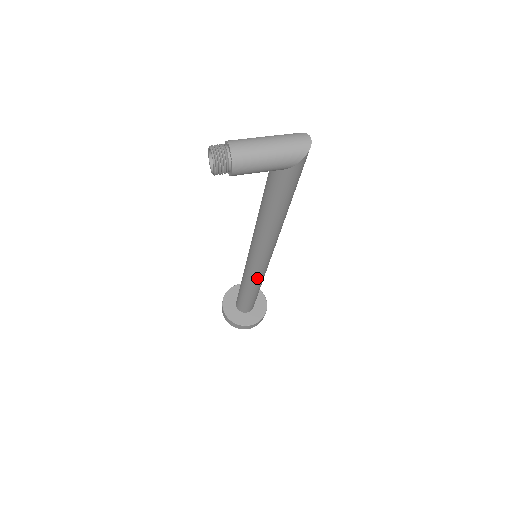
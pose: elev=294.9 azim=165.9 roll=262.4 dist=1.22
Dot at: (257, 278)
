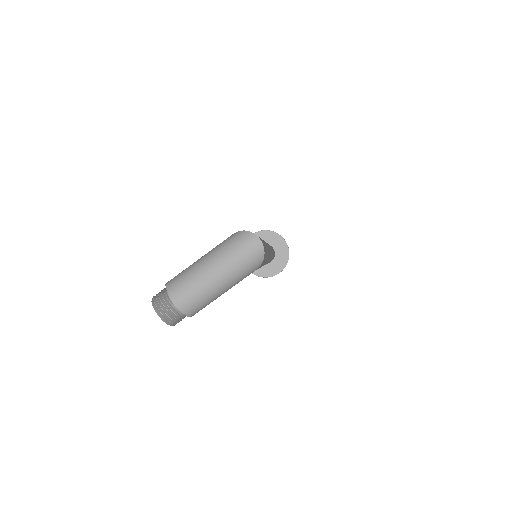
Dot at: occluded
